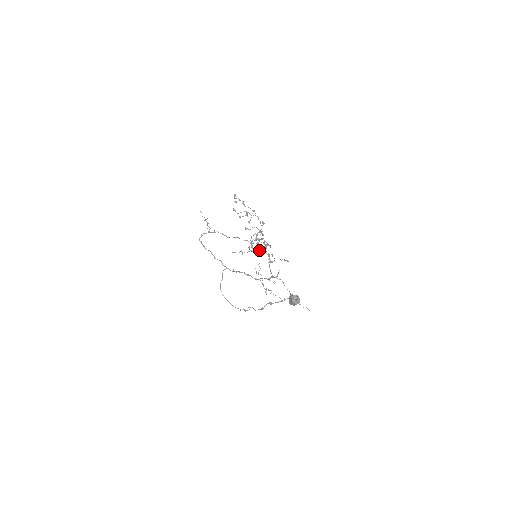
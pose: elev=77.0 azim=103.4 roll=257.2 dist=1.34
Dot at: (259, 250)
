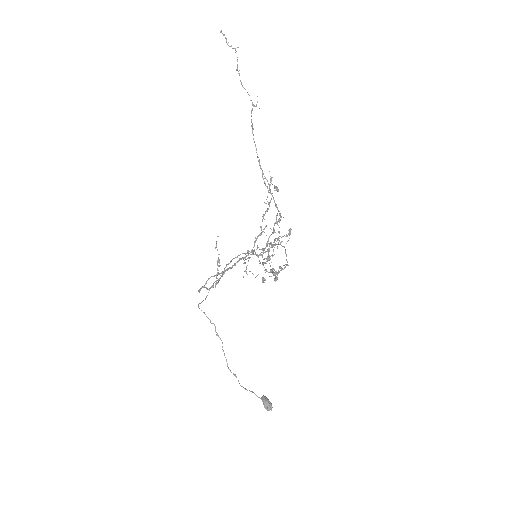
Dot at: (264, 250)
